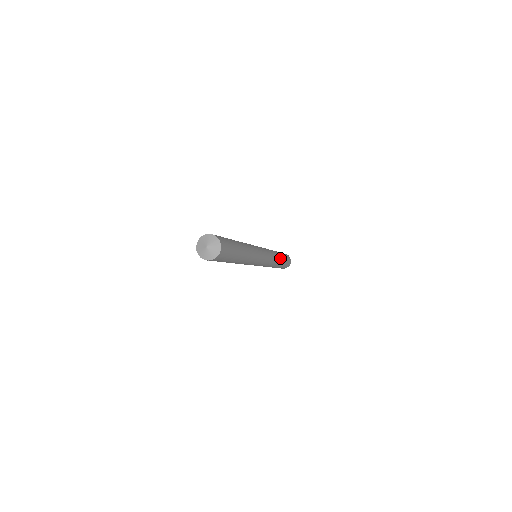
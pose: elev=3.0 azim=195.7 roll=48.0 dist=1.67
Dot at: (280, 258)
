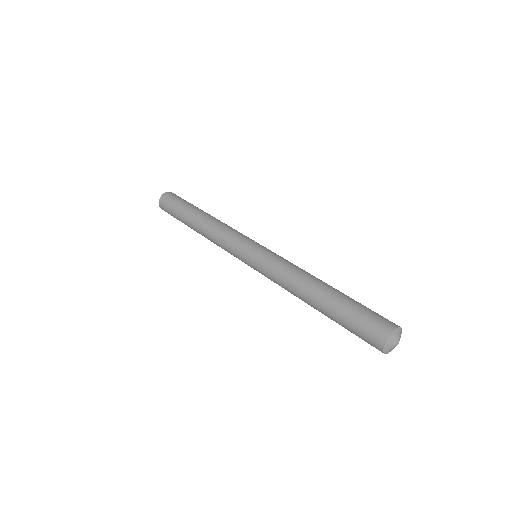
Dot at: occluded
